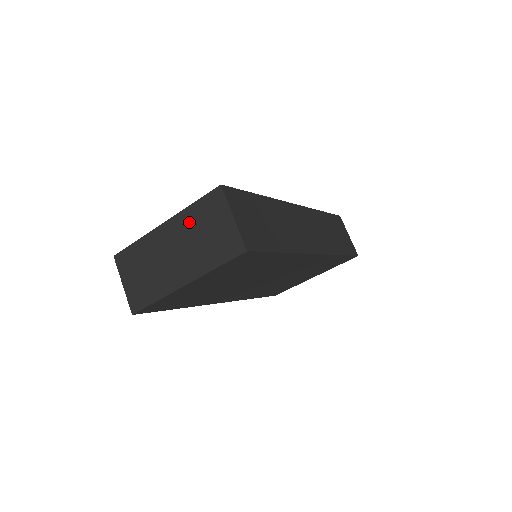
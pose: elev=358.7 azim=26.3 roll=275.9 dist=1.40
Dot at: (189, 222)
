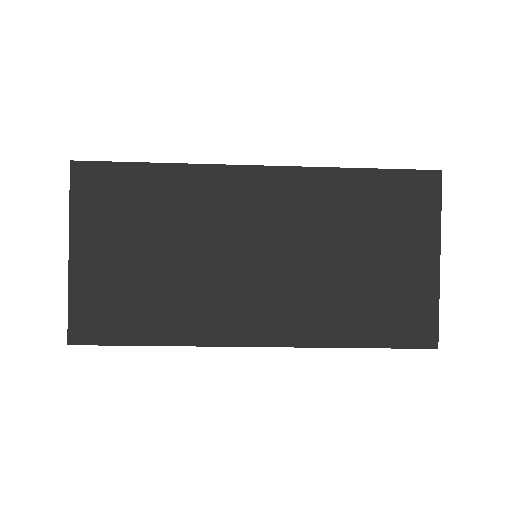
Dot at: occluded
